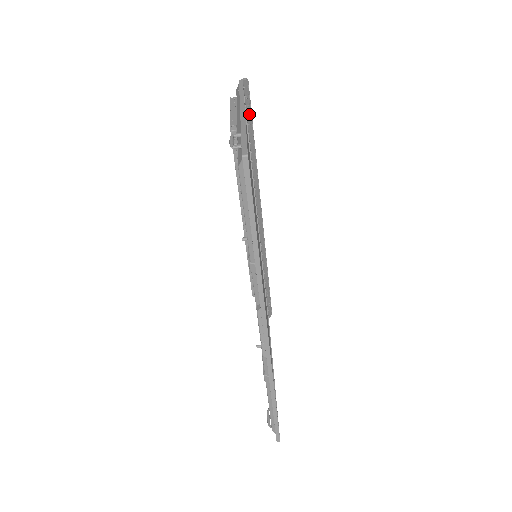
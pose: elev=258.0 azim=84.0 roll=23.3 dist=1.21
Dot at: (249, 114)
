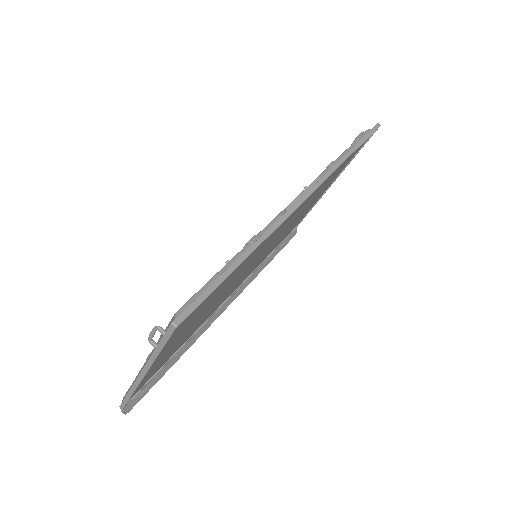
Dot at: (284, 244)
